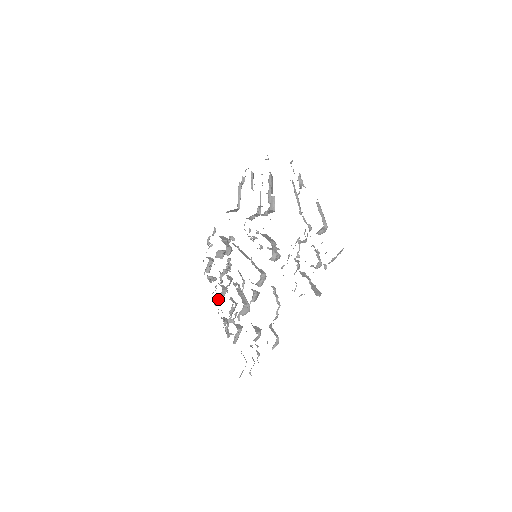
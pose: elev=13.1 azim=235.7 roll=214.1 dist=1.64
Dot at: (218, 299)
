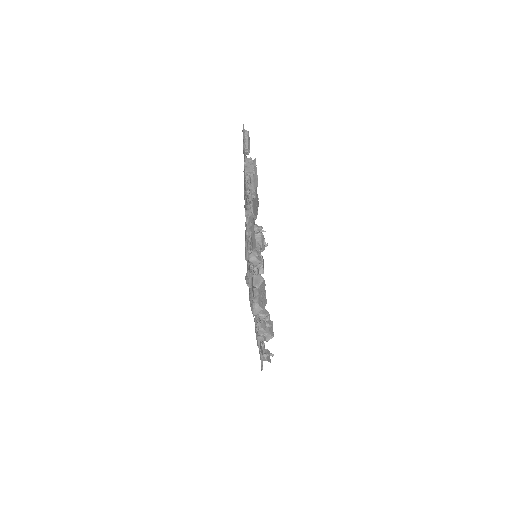
Dot at: (260, 337)
